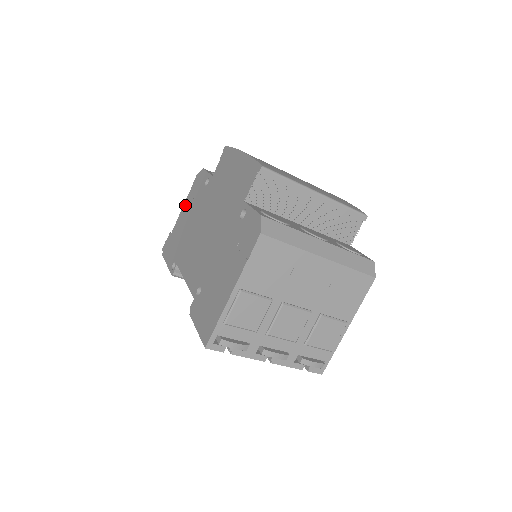
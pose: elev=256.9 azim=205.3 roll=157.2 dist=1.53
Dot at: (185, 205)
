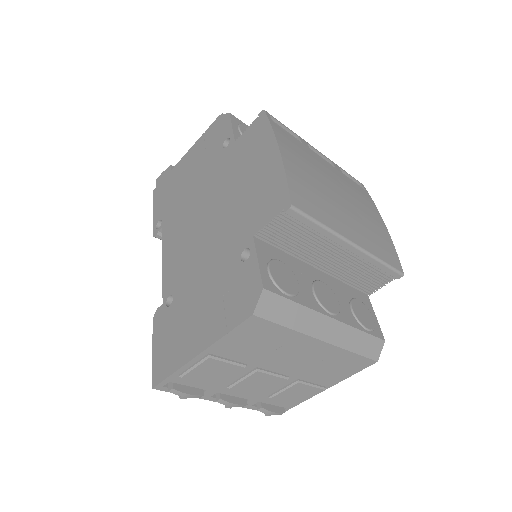
Dot at: (195, 148)
